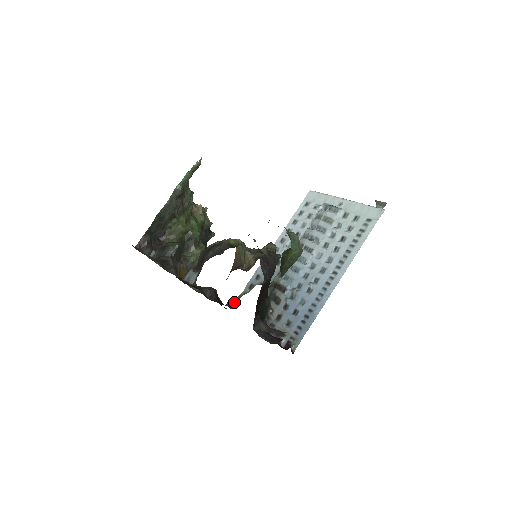
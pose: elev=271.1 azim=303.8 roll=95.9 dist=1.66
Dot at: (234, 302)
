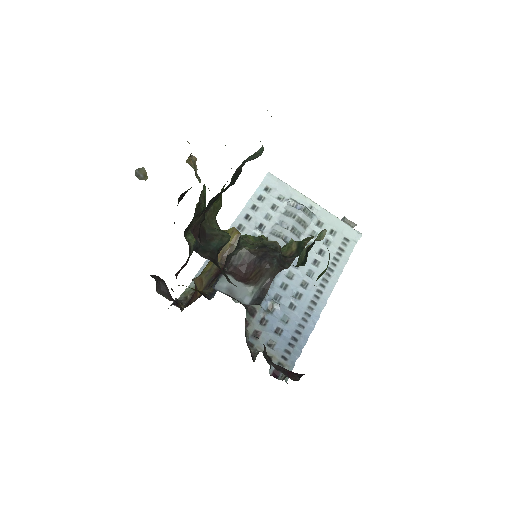
Dot at: (182, 301)
